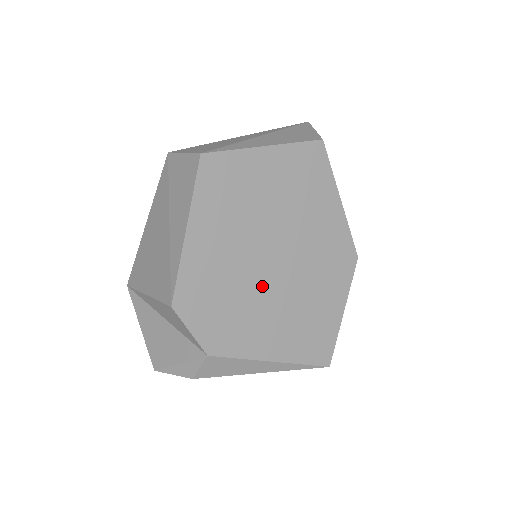
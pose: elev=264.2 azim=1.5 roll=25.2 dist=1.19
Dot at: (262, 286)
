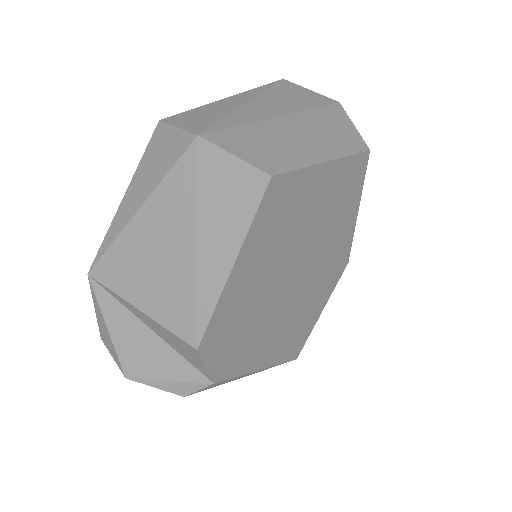
Dot at: (276, 307)
